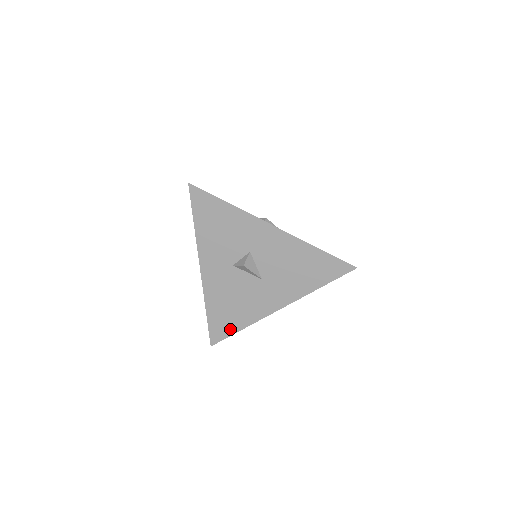
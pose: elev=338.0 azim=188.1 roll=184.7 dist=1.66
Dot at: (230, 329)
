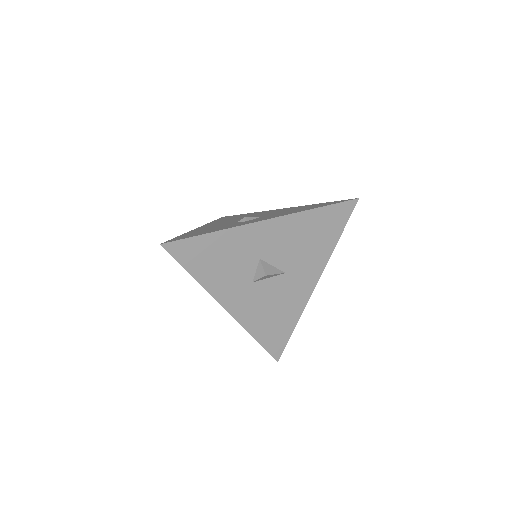
Dot at: (285, 335)
